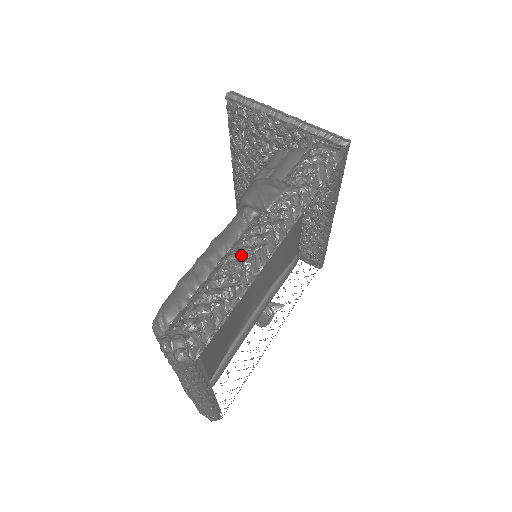
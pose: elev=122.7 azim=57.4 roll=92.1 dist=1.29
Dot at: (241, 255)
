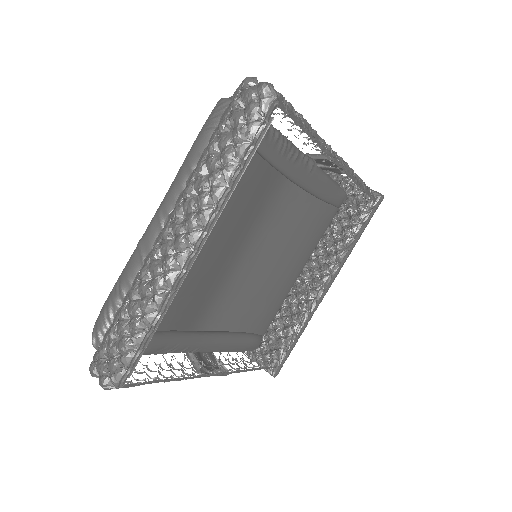
Dot at: occluded
